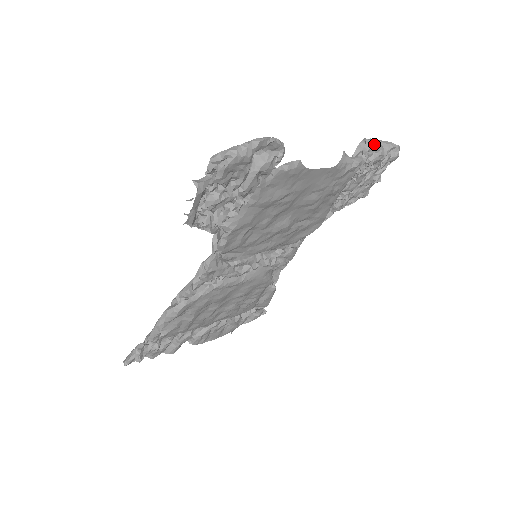
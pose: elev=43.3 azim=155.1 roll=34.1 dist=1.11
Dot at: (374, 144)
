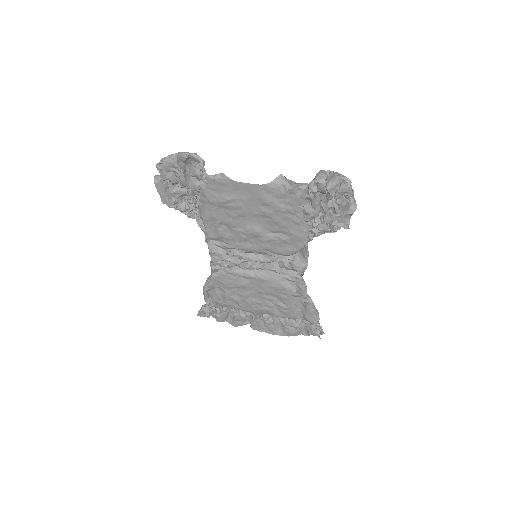
Dot at: (322, 174)
